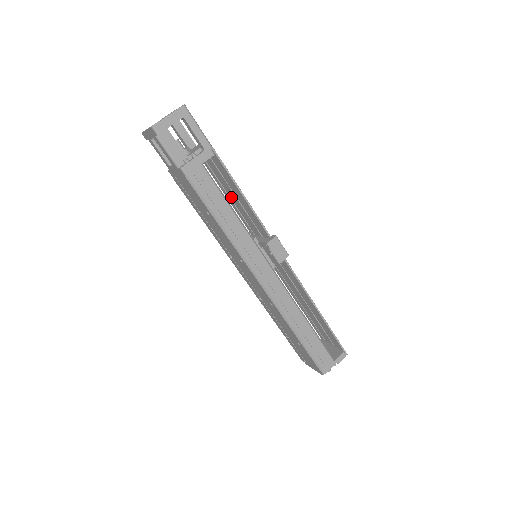
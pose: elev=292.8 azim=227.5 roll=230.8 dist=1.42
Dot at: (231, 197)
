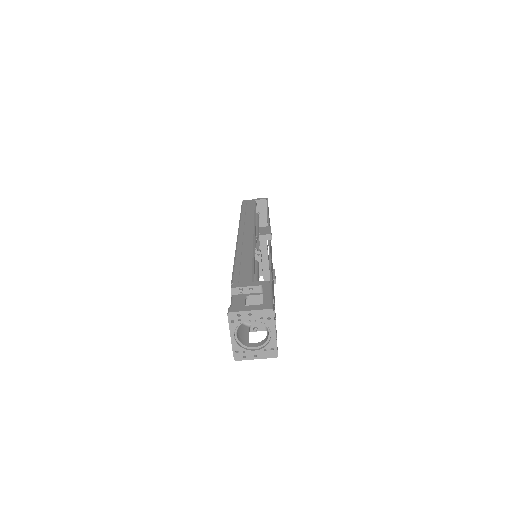
Dot at: occluded
